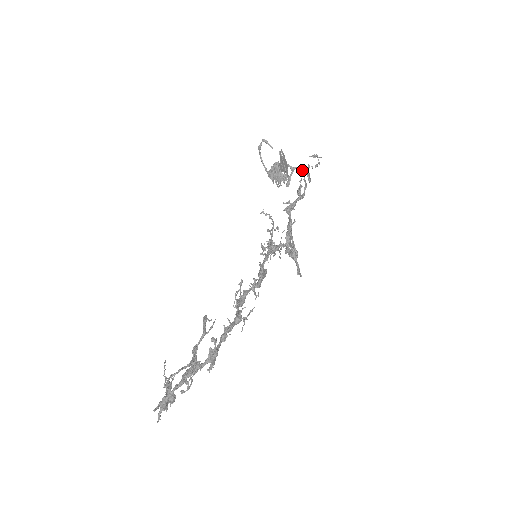
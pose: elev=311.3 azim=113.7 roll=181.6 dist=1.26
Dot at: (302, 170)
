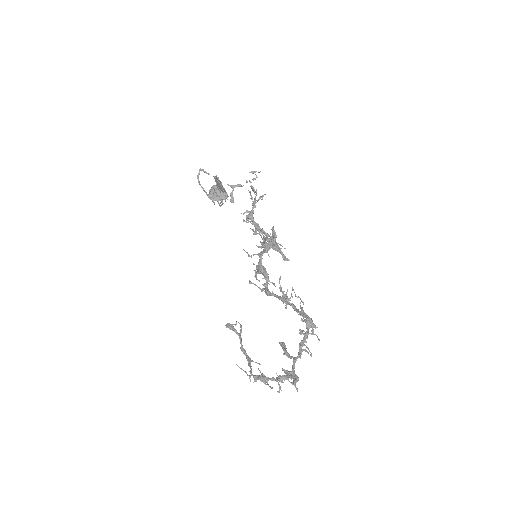
Dot at: (242, 186)
